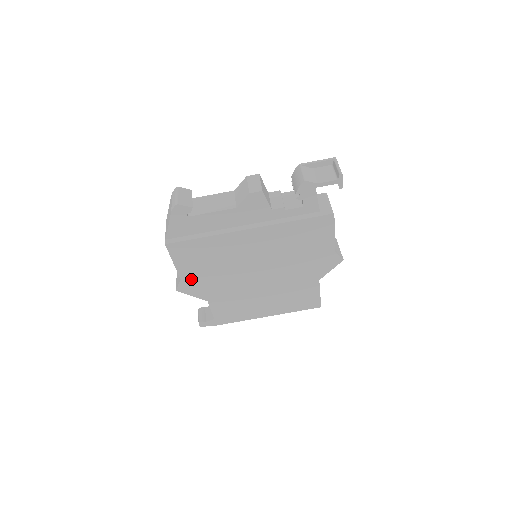
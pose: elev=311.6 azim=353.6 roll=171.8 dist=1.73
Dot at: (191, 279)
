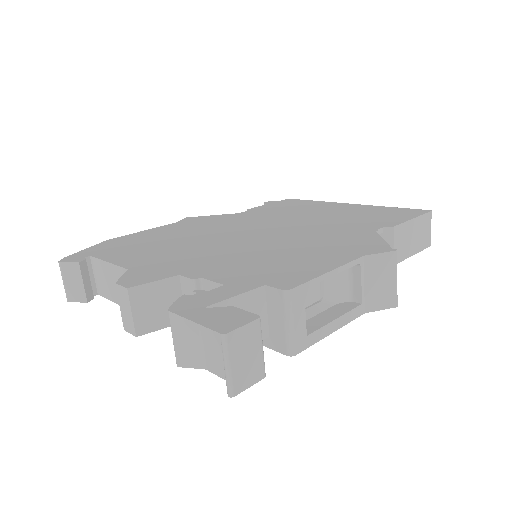
Dot at: occluded
